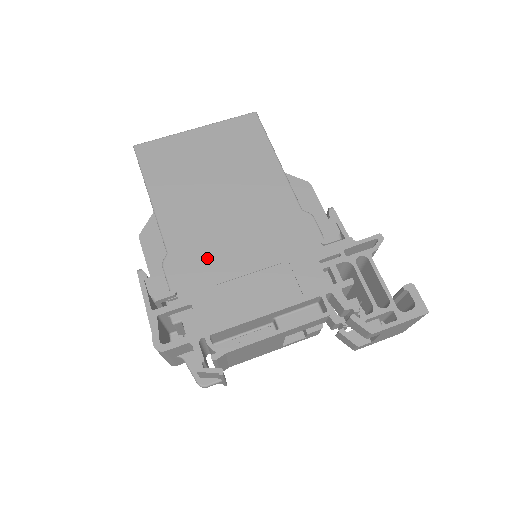
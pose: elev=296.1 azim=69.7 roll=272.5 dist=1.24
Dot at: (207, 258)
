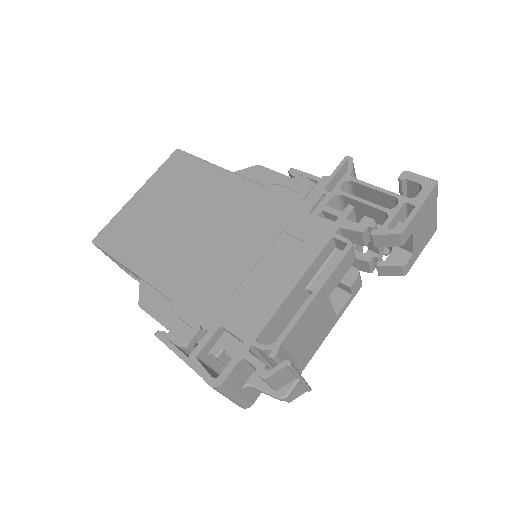
Dot at: (209, 279)
